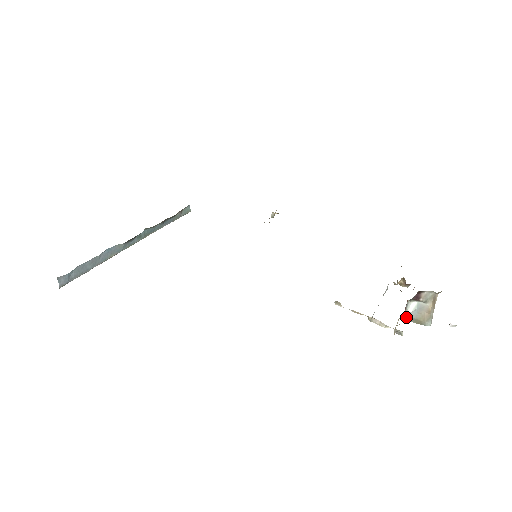
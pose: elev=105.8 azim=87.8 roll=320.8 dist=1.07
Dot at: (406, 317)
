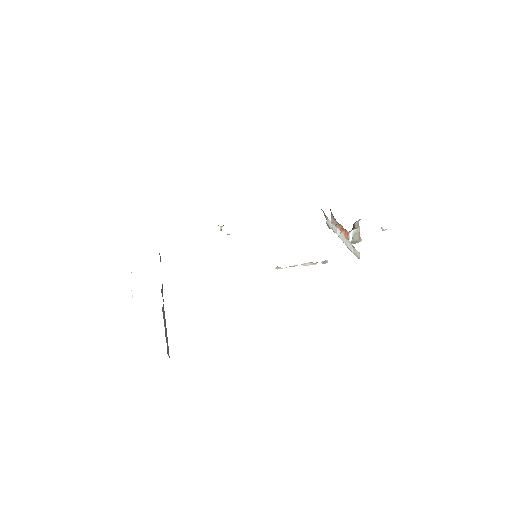
Dot at: occluded
